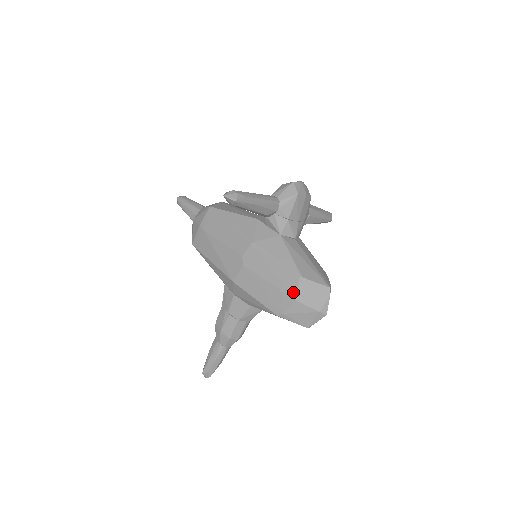
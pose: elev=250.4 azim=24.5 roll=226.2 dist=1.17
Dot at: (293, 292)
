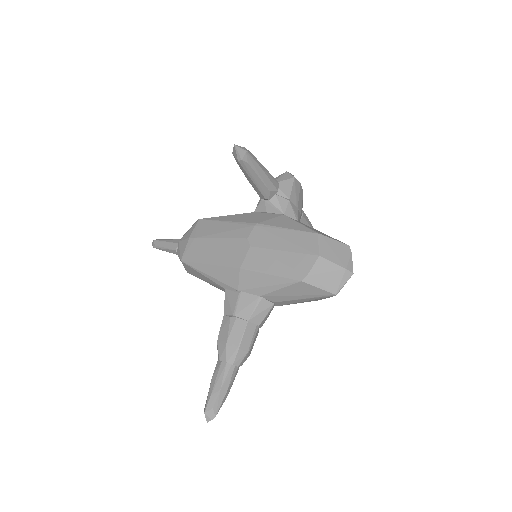
Dot at: (314, 249)
